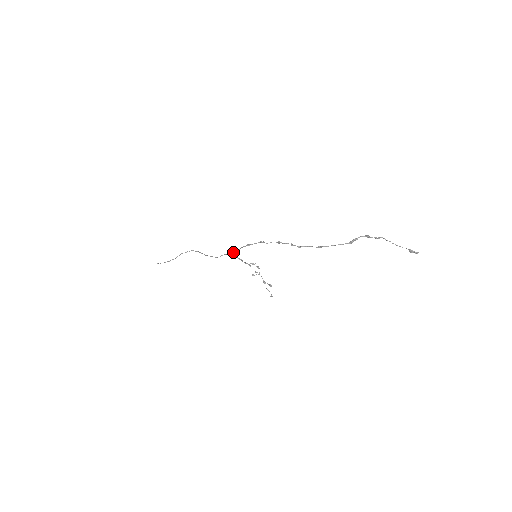
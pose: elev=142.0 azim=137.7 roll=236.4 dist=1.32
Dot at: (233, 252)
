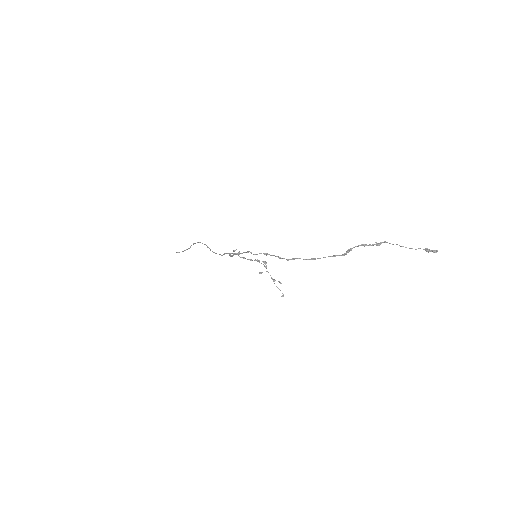
Dot at: (230, 255)
